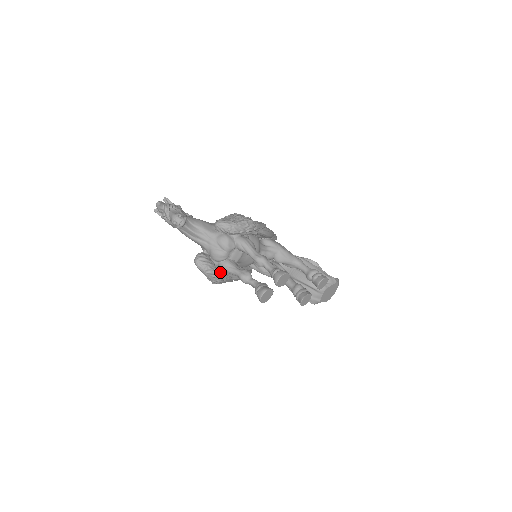
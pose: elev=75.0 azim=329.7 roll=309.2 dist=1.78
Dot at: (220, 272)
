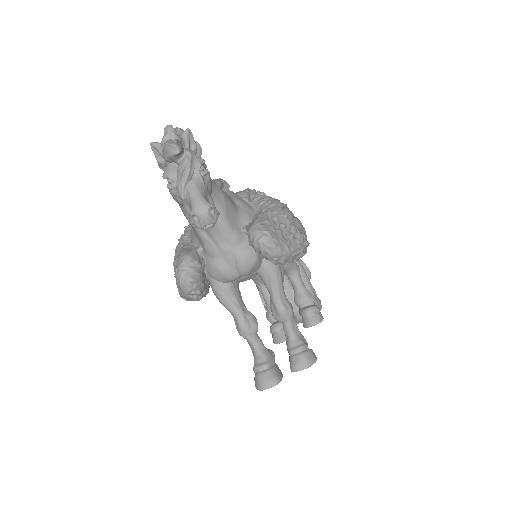
Dot at: (206, 292)
